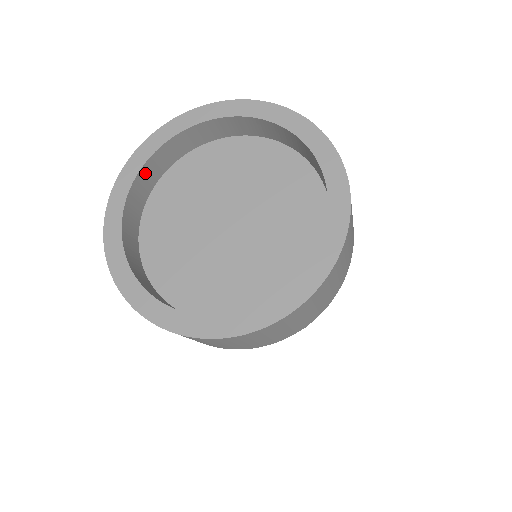
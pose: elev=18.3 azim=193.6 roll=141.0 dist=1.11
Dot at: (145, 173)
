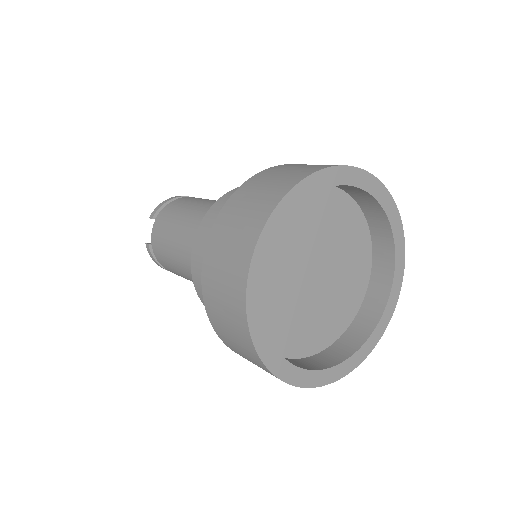
Dot at: occluded
